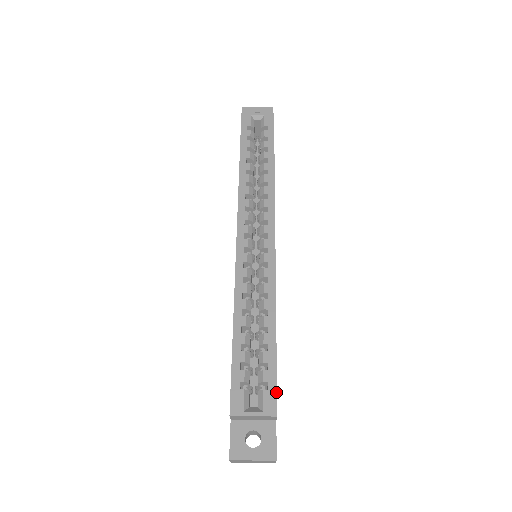
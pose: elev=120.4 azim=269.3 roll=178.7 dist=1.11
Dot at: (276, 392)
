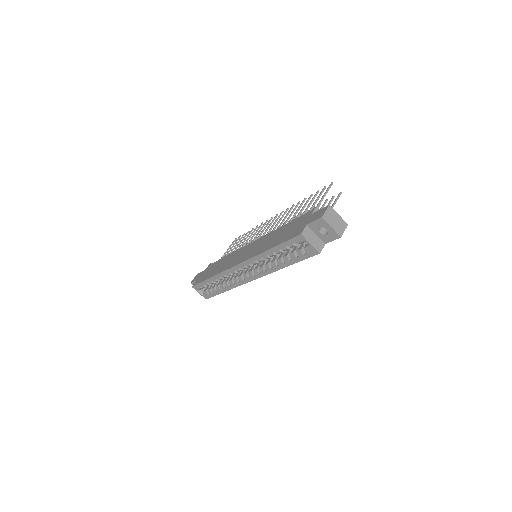
Dot at: occluded
